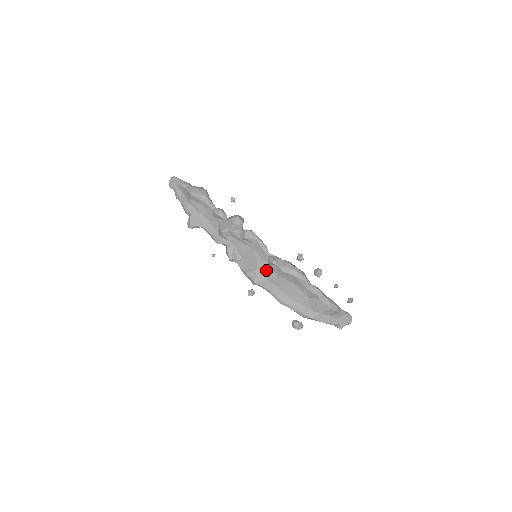
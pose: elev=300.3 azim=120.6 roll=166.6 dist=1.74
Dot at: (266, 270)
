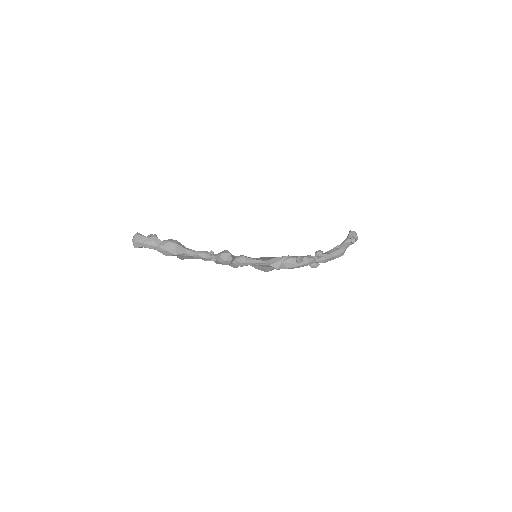
Dot at: occluded
